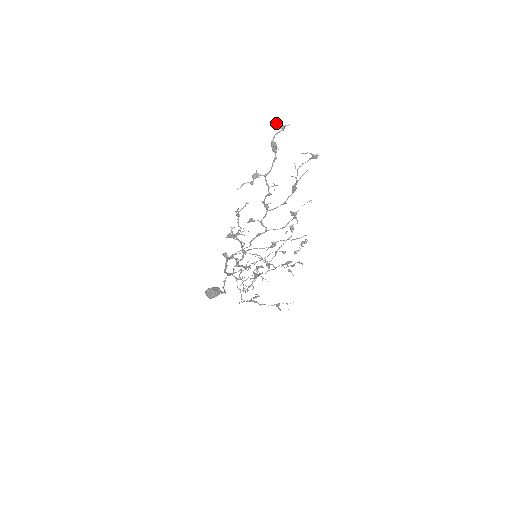
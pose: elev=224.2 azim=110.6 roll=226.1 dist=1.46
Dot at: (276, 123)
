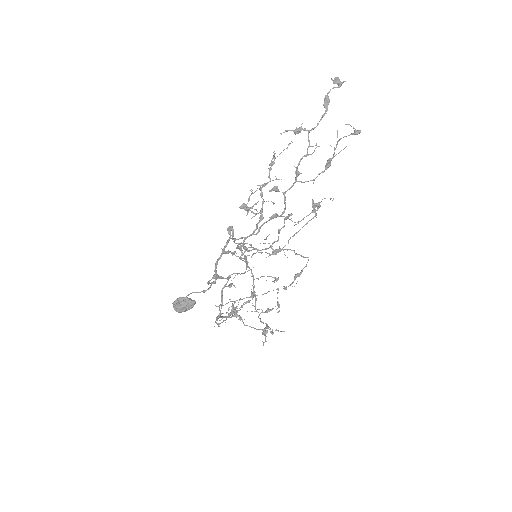
Dot at: (334, 79)
